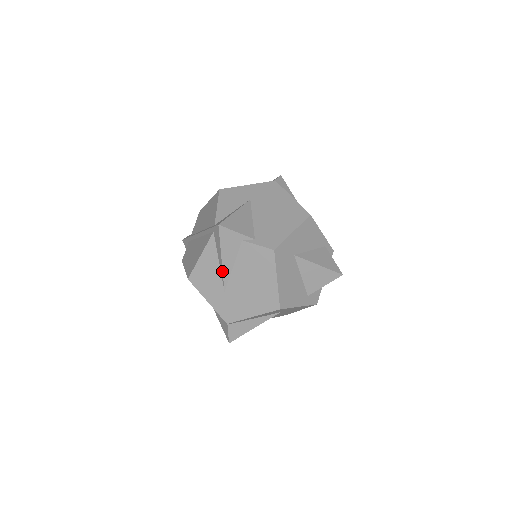
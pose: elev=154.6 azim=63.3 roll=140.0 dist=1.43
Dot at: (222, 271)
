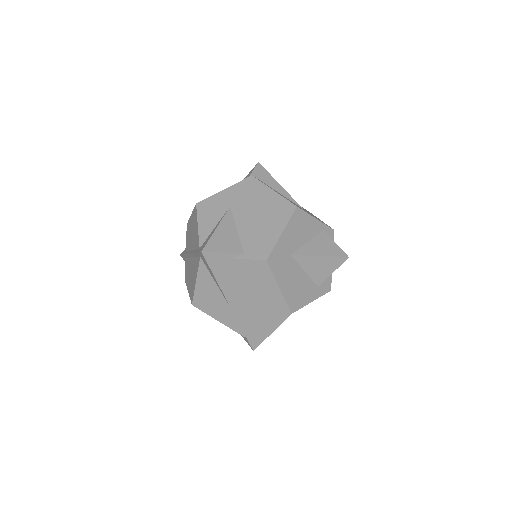
Dot at: (222, 292)
